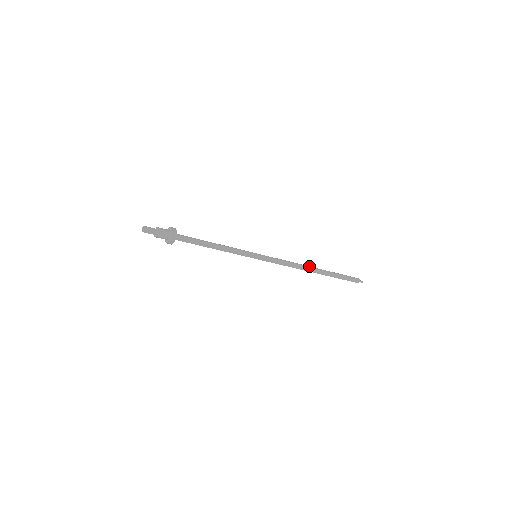
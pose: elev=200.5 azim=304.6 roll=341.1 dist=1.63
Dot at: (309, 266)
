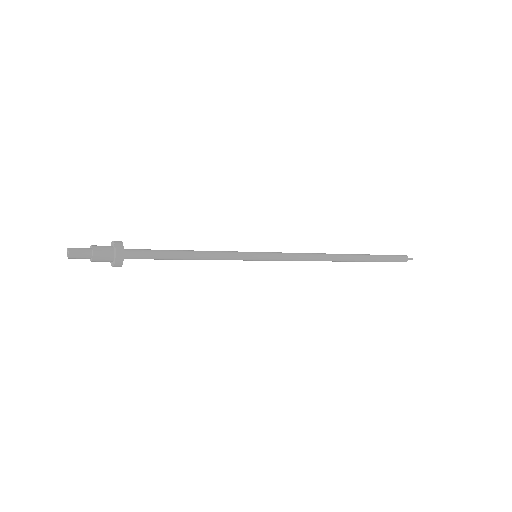
Dot at: (337, 255)
